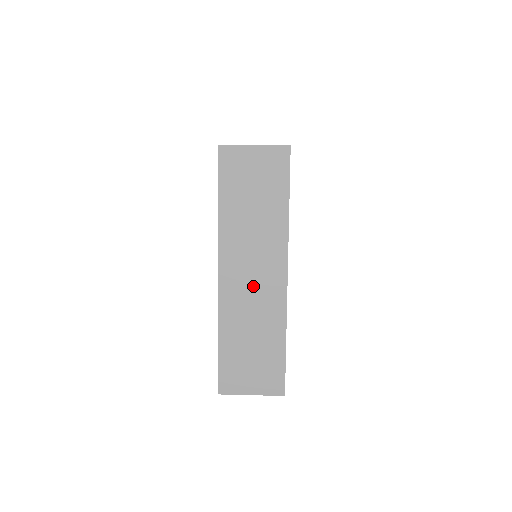
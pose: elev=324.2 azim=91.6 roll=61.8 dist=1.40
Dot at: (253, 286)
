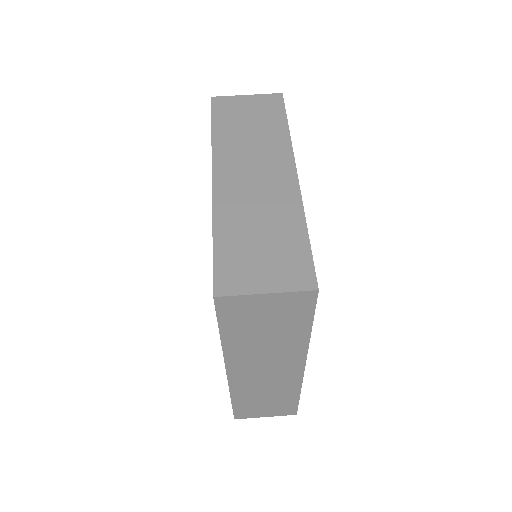
Dot at: (266, 376)
